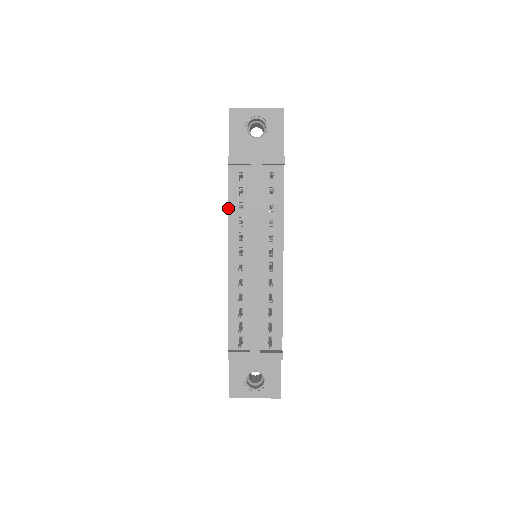
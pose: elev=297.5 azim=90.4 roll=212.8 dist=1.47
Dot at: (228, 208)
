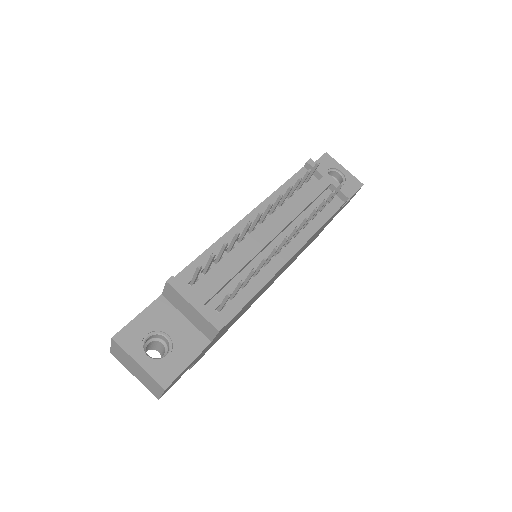
Dot at: (279, 187)
